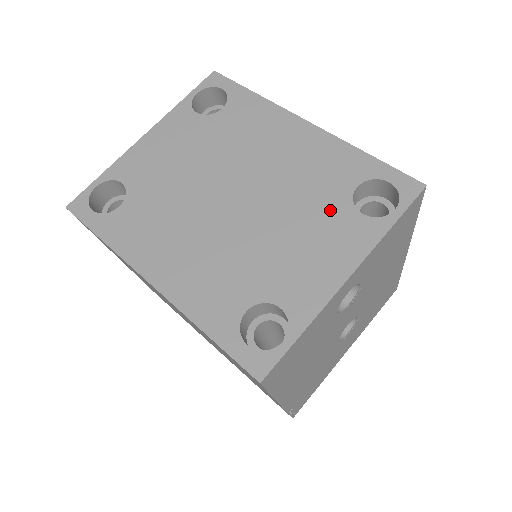
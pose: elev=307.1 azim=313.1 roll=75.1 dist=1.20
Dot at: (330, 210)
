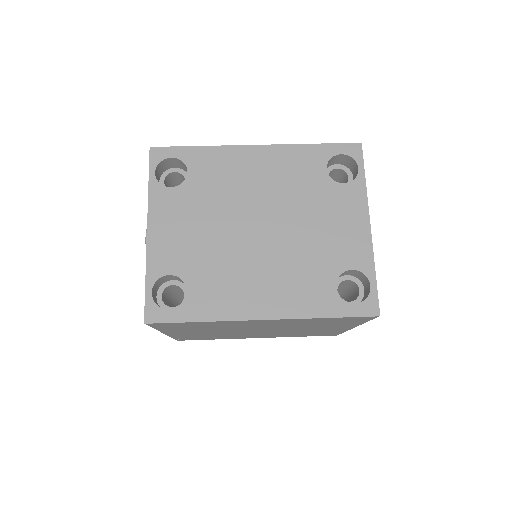
Dot at: (325, 194)
